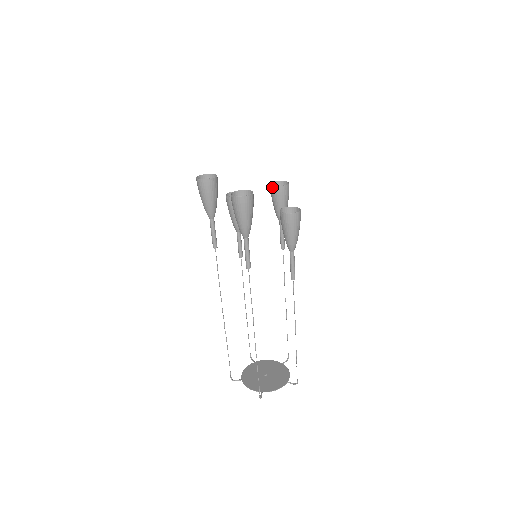
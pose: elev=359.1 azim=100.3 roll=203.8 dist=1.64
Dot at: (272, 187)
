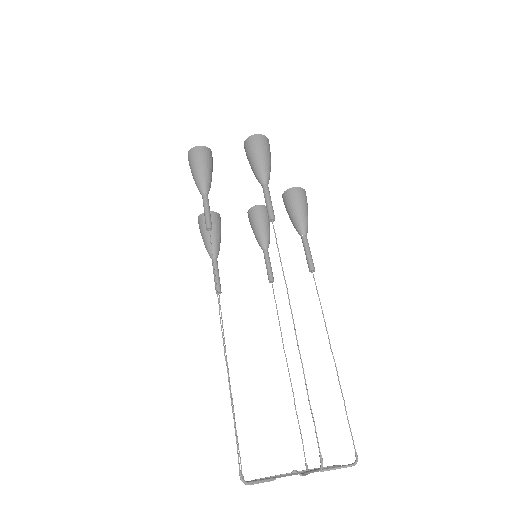
Dot at: (254, 207)
